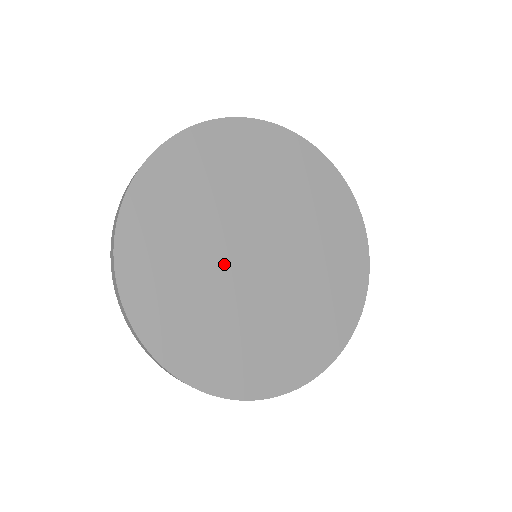
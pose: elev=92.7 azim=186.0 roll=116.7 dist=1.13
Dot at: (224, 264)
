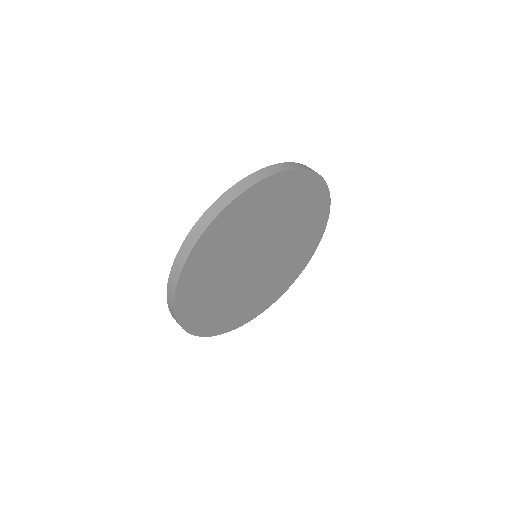
Dot at: (250, 248)
